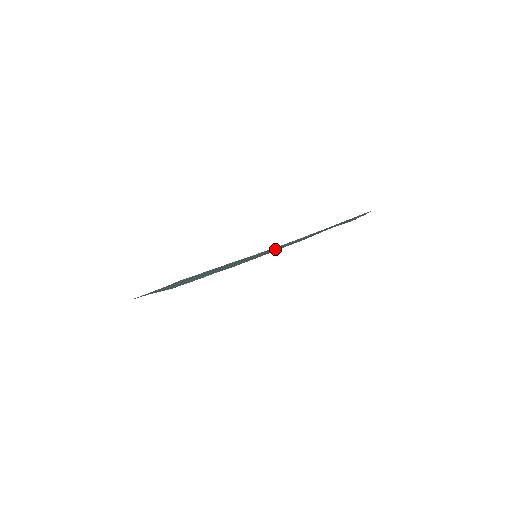
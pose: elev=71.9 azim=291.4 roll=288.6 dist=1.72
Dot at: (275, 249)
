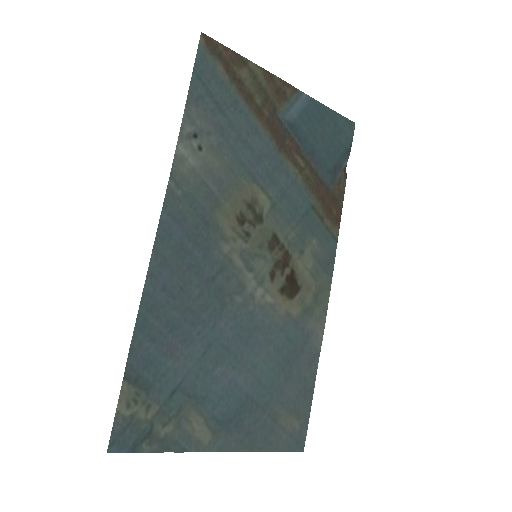
Dot at: (259, 221)
